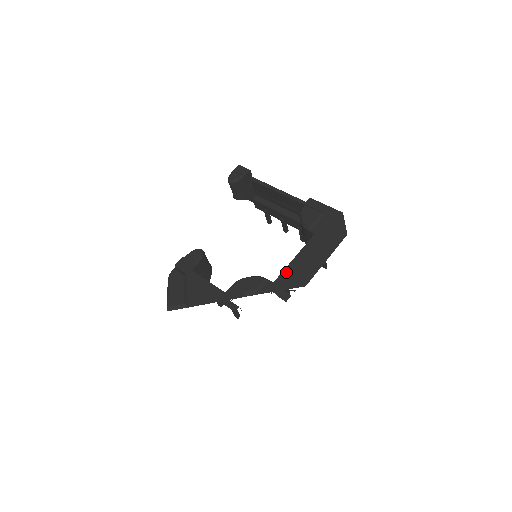
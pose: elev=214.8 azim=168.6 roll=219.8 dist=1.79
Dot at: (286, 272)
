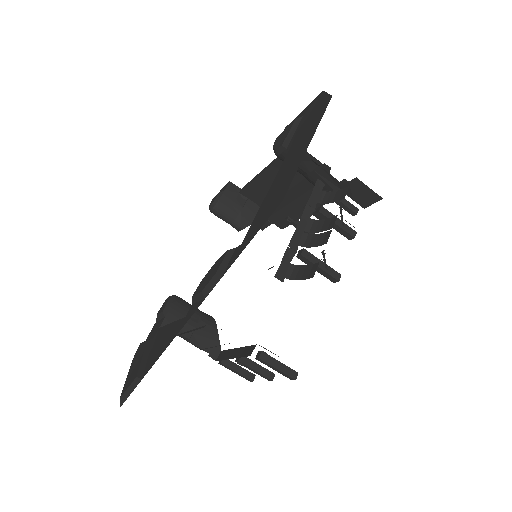
Dot at: (257, 215)
